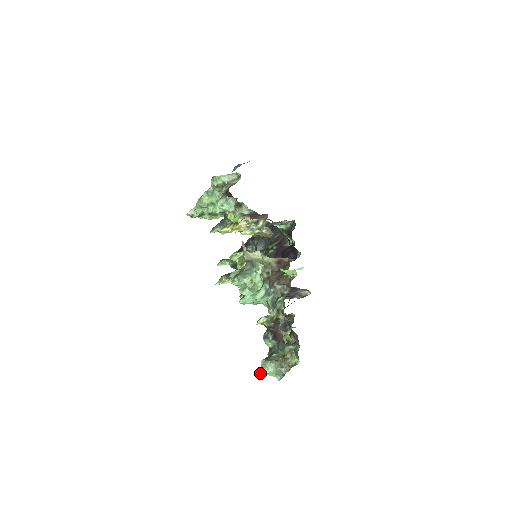
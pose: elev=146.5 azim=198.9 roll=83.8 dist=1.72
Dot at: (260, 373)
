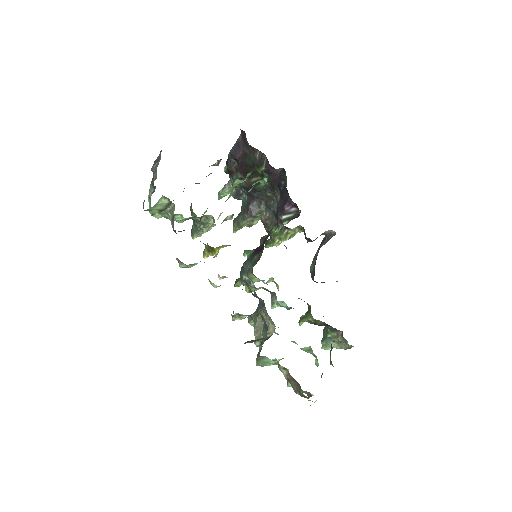
Dot at: occluded
